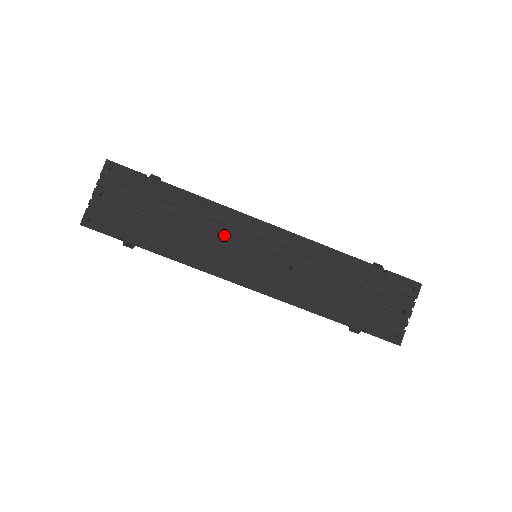
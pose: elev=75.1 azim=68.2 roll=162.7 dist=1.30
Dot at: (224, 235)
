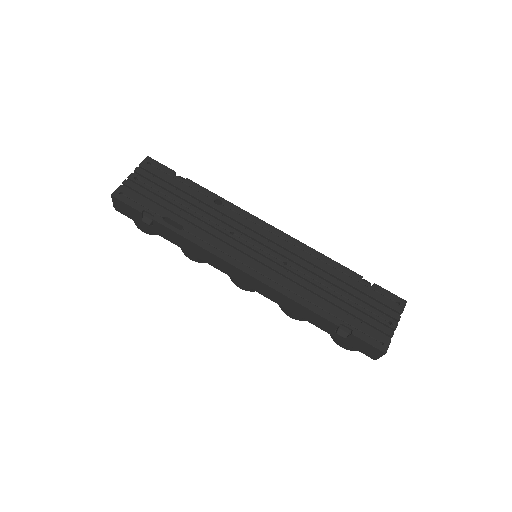
Dot at: (231, 228)
